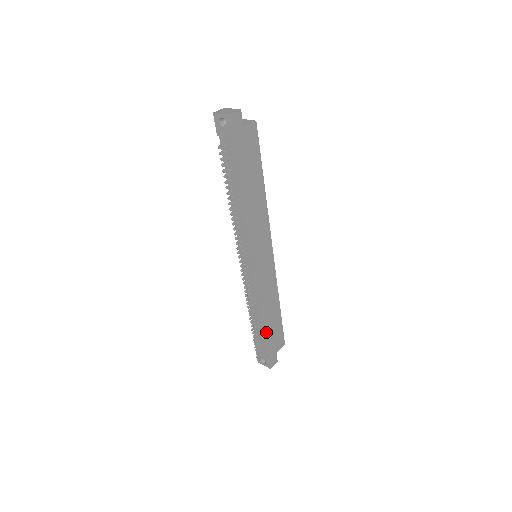
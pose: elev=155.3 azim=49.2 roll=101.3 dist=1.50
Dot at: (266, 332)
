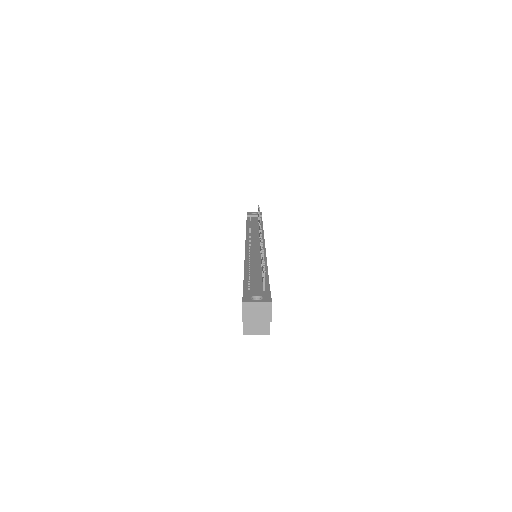
Dot at: (268, 277)
